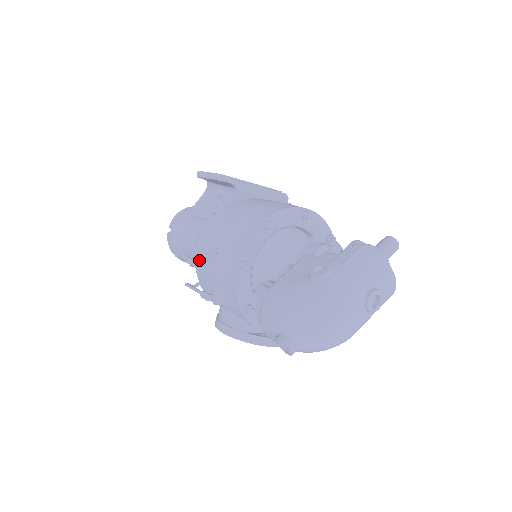
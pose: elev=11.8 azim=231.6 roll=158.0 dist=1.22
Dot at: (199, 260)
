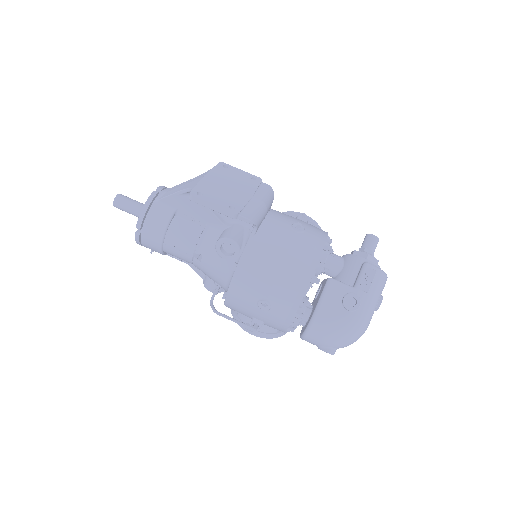
Dot at: (233, 299)
